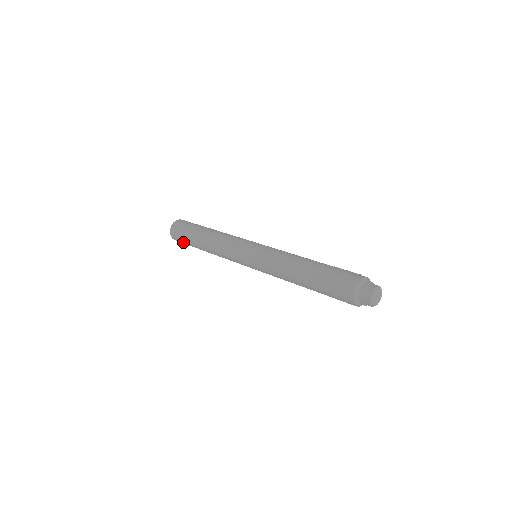
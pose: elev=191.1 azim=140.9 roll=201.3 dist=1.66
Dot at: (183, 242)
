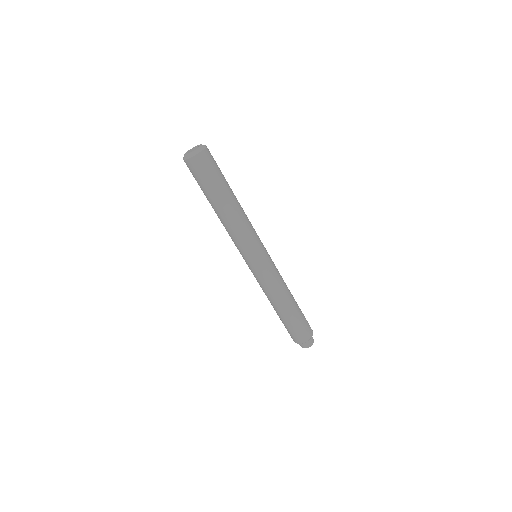
Dot at: (195, 178)
